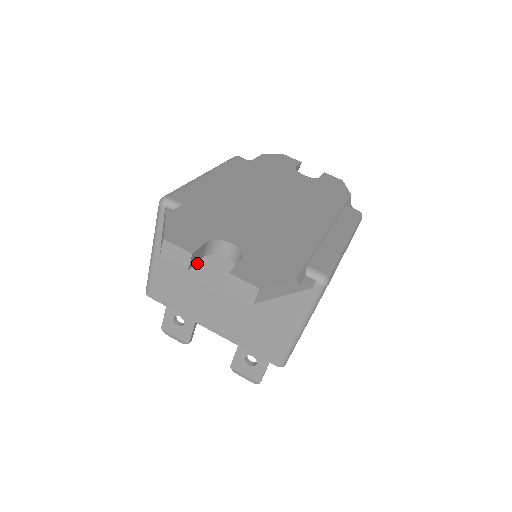
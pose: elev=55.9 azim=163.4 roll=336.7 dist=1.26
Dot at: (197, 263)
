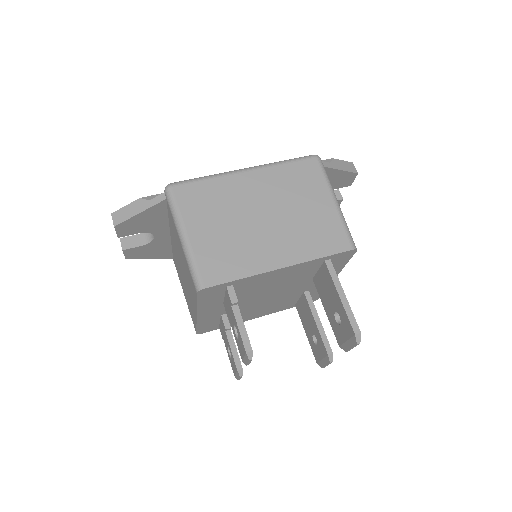
Dot at: (179, 270)
